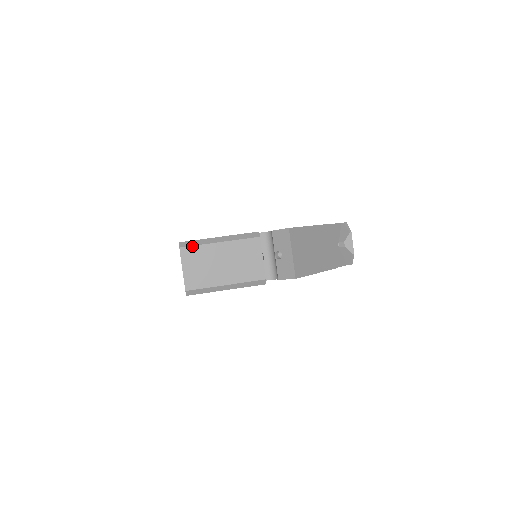
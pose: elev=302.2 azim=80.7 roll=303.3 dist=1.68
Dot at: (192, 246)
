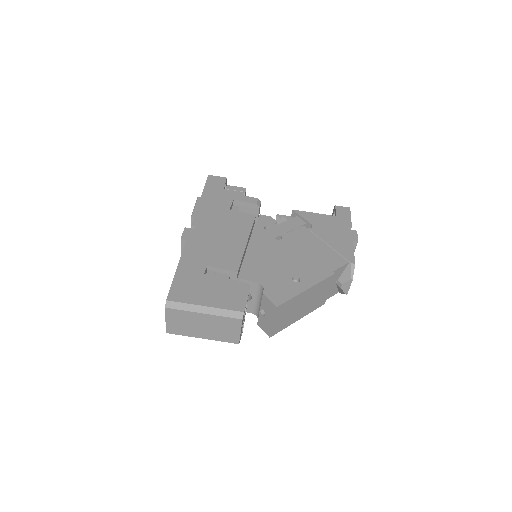
Dot at: (177, 309)
